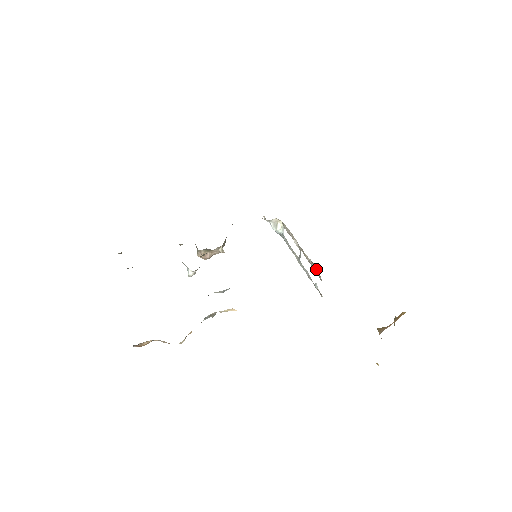
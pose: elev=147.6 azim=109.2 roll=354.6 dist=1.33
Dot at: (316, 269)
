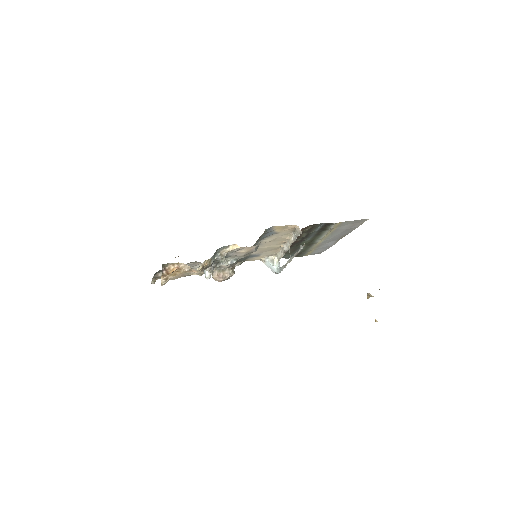
Dot at: (297, 231)
